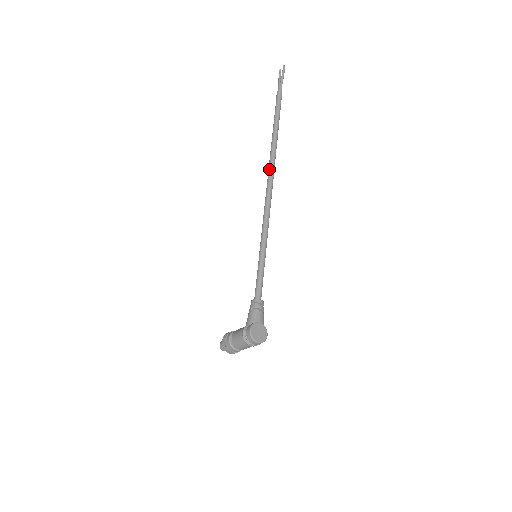
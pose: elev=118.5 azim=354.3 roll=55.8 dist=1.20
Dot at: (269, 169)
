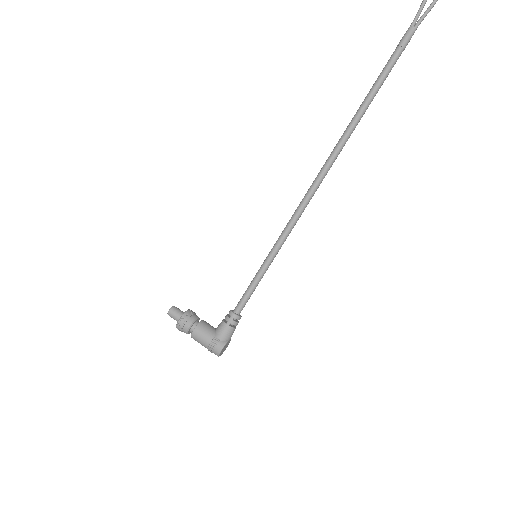
Dot at: (330, 163)
